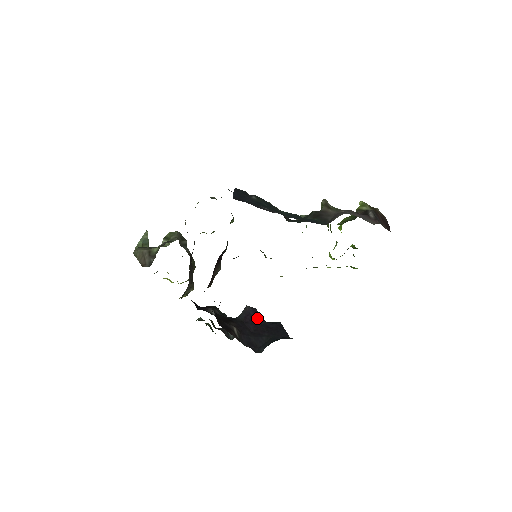
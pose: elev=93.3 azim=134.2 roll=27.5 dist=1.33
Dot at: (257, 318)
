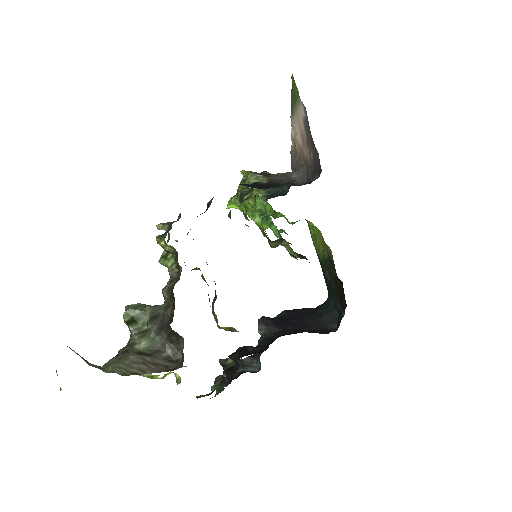
Dot at: (279, 320)
